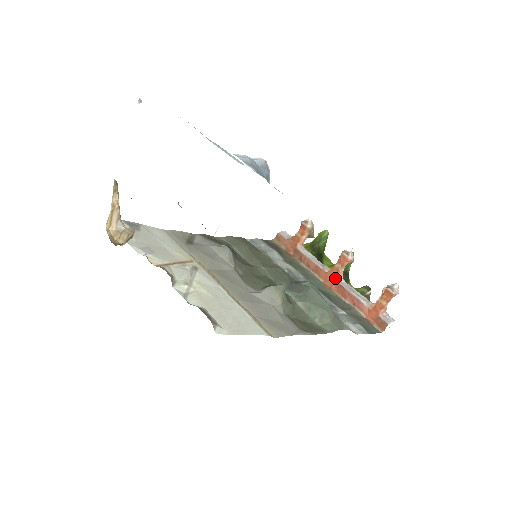
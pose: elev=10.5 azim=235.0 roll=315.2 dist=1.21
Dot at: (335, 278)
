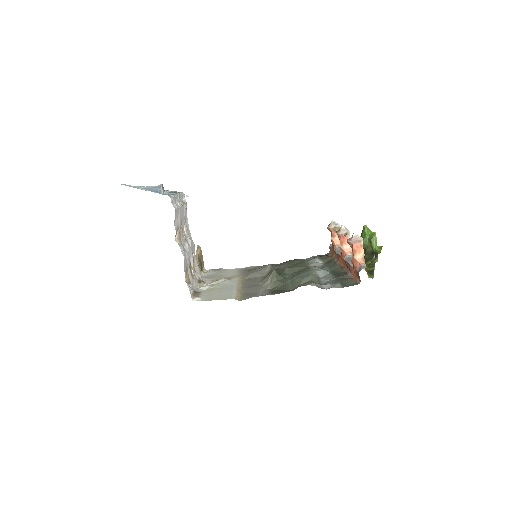
Dot at: (344, 257)
